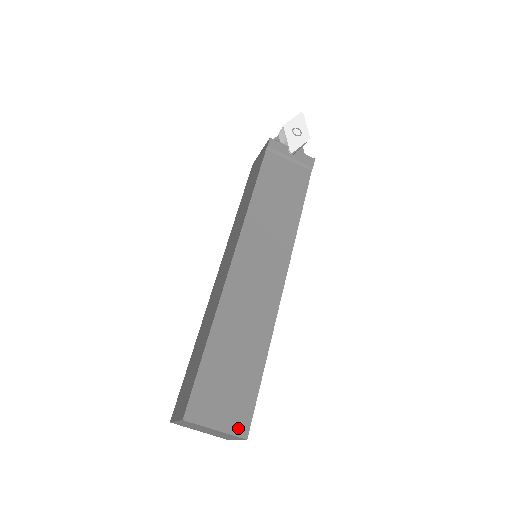
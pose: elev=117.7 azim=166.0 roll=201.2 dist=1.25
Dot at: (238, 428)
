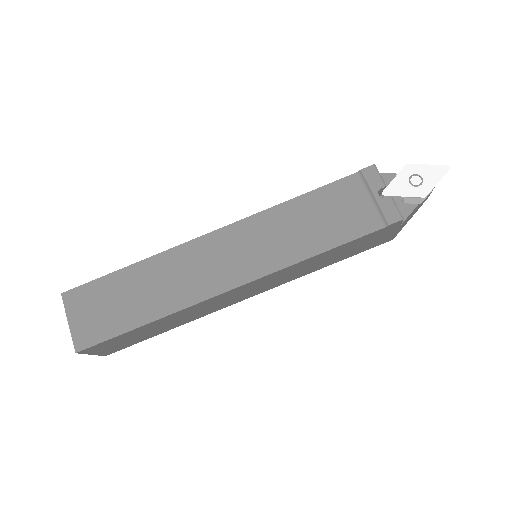
Dot at: (80, 339)
